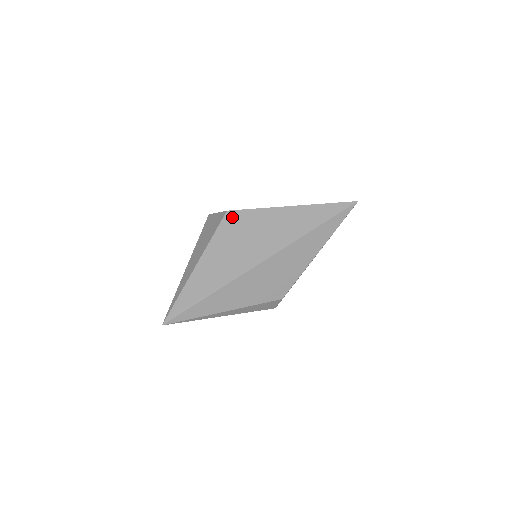
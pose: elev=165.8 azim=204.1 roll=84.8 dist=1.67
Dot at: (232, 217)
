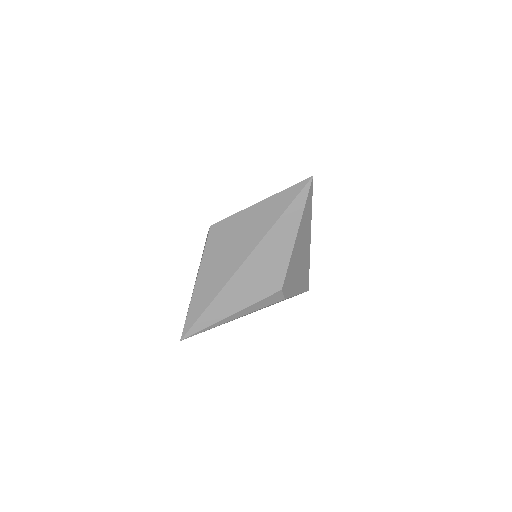
Dot at: (215, 230)
